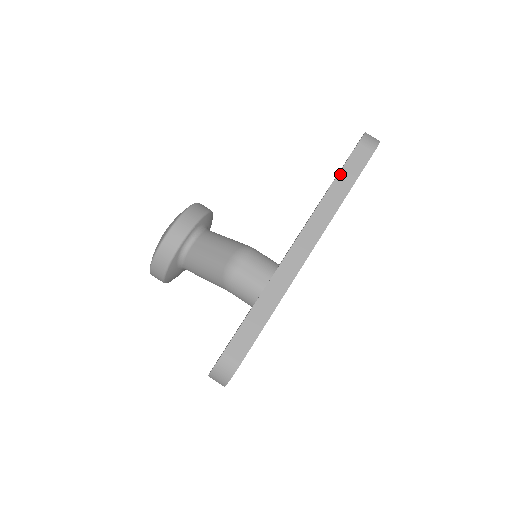
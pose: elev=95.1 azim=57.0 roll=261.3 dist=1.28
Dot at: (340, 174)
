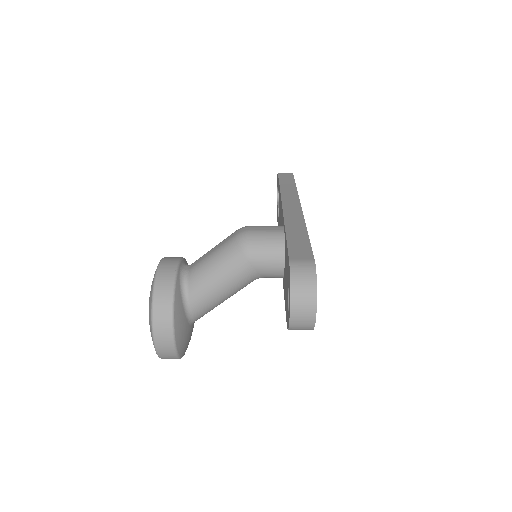
Dot at: (280, 182)
